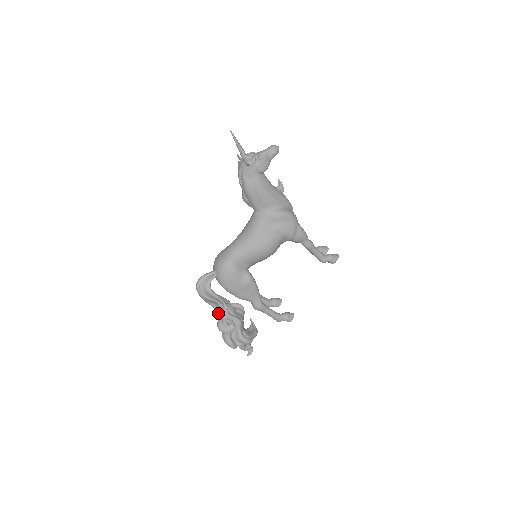
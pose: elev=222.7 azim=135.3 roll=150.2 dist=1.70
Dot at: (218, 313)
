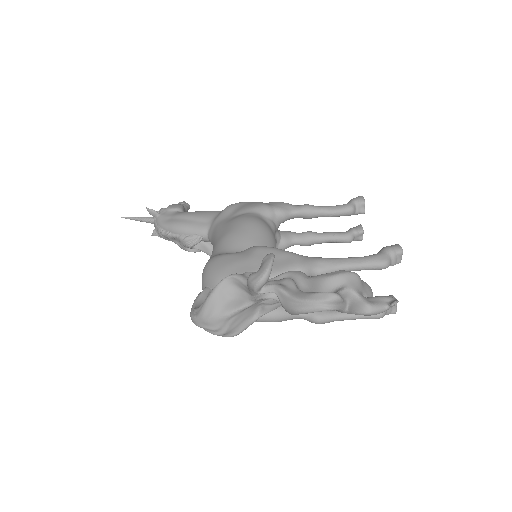
Dot at: (251, 299)
